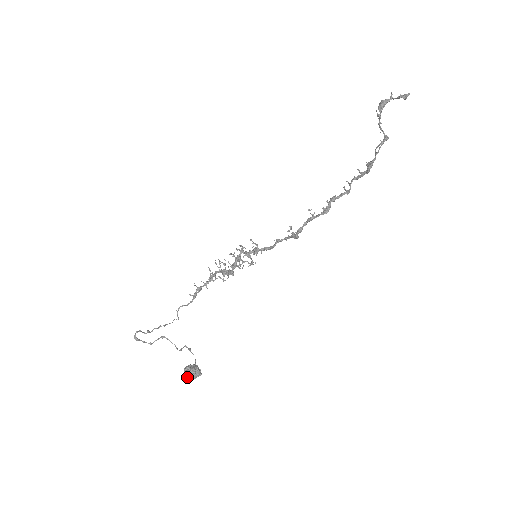
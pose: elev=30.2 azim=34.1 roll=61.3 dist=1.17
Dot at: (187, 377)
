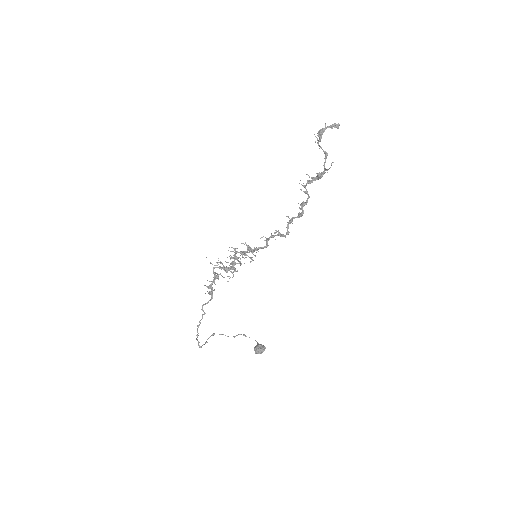
Dot at: occluded
